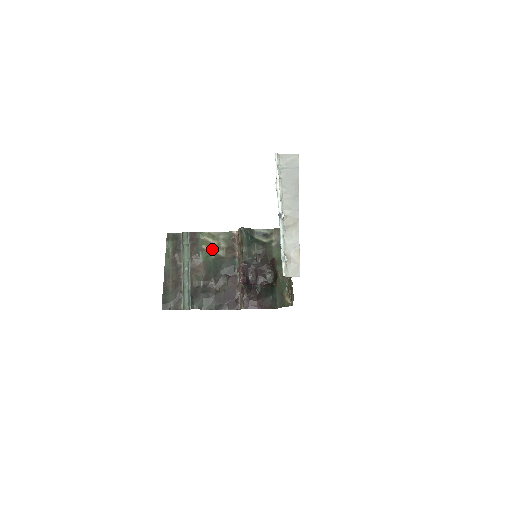
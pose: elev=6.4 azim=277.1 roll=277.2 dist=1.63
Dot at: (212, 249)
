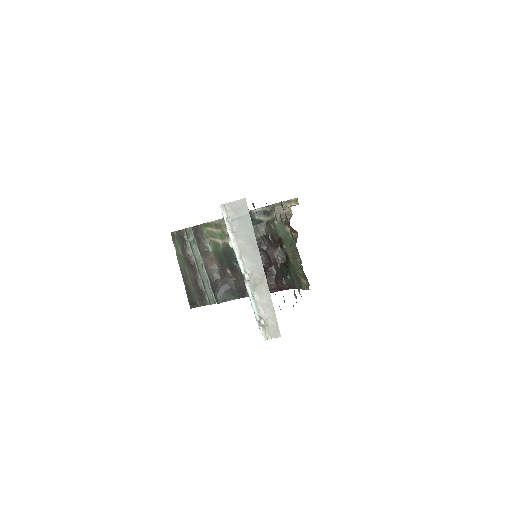
Dot at: (218, 239)
